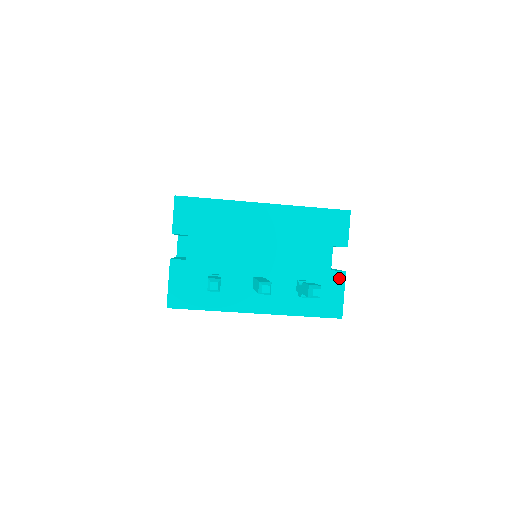
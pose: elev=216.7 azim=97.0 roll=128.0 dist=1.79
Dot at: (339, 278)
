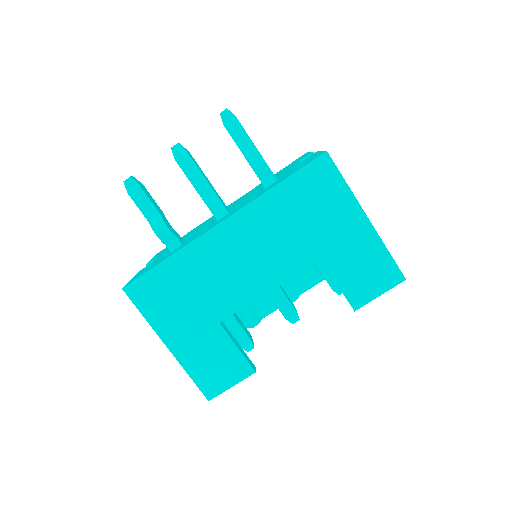
Dot at: occluded
